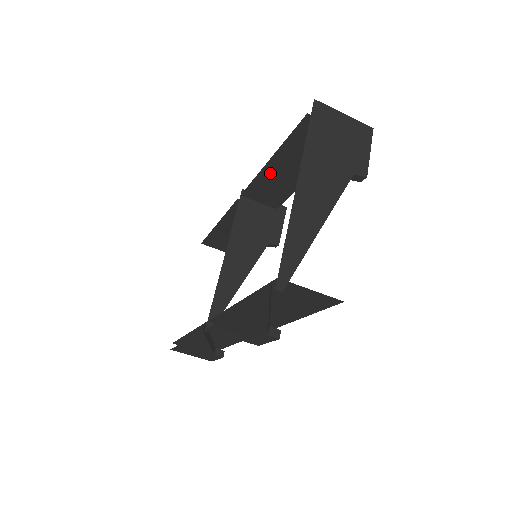
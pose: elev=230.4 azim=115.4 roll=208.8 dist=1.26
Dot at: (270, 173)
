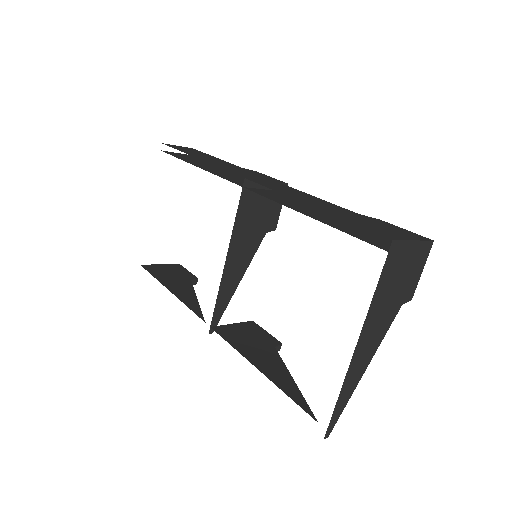
Dot at: (294, 206)
